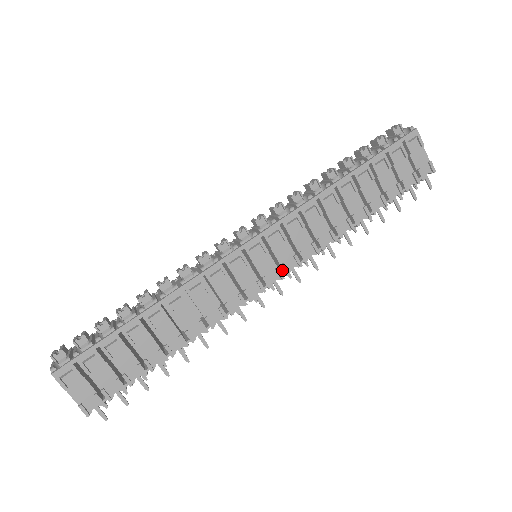
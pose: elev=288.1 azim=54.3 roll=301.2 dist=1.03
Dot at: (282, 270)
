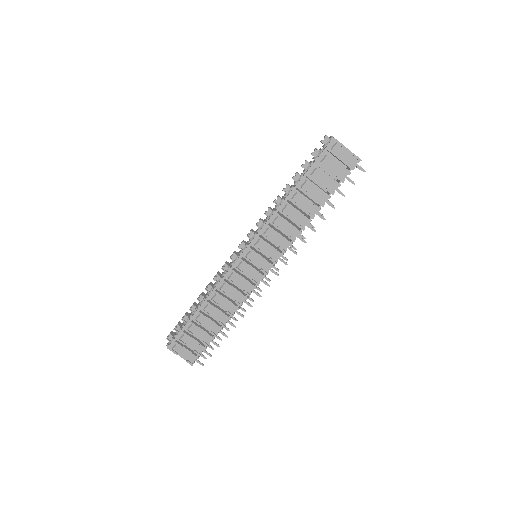
Dot at: (273, 261)
